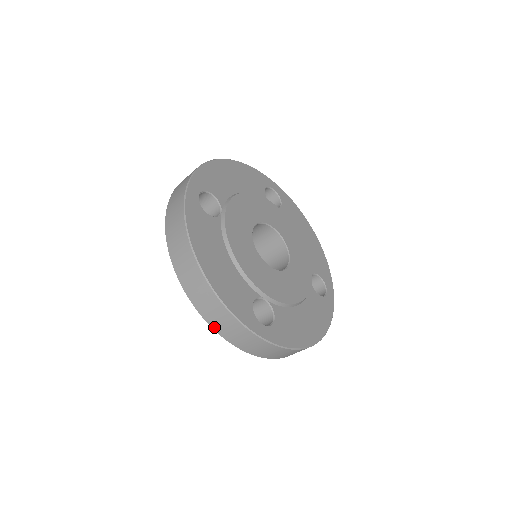
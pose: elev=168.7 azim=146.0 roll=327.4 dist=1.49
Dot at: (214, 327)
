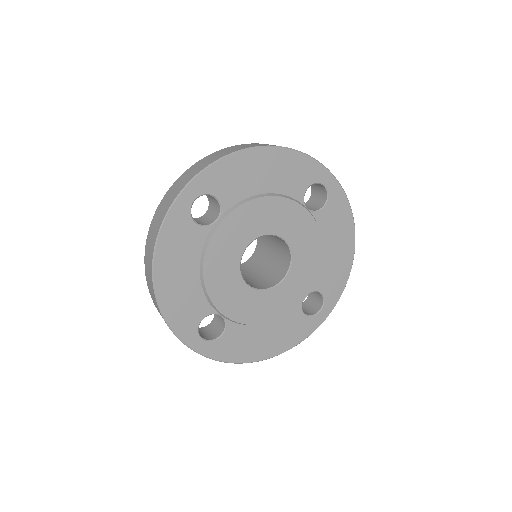
Dot at: occluded
